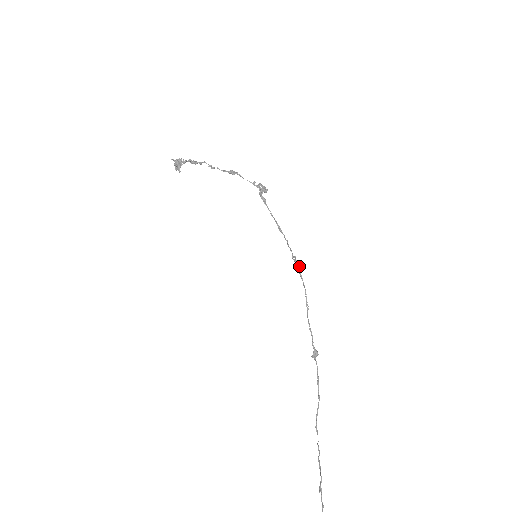
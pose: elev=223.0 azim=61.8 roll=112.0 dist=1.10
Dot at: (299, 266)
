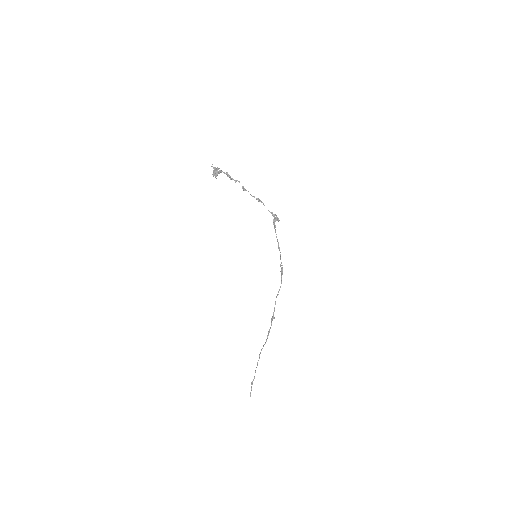
Dot at: occluded
